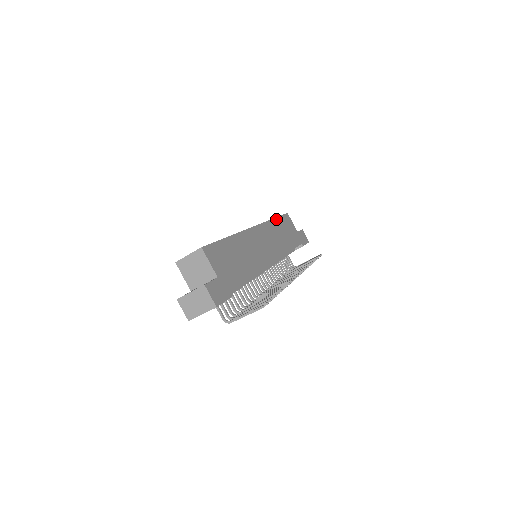
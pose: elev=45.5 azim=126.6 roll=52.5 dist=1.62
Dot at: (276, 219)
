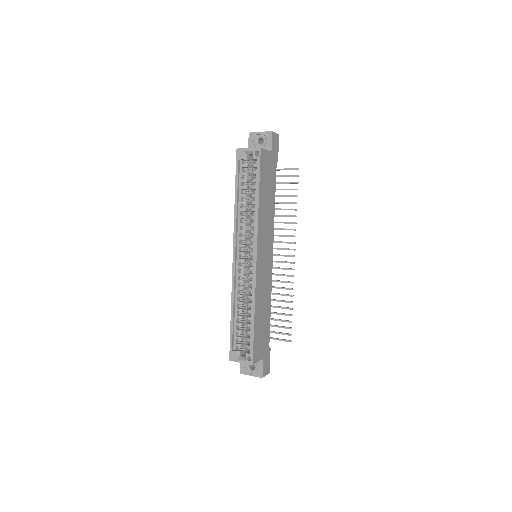
Dot at: (260, 194)
